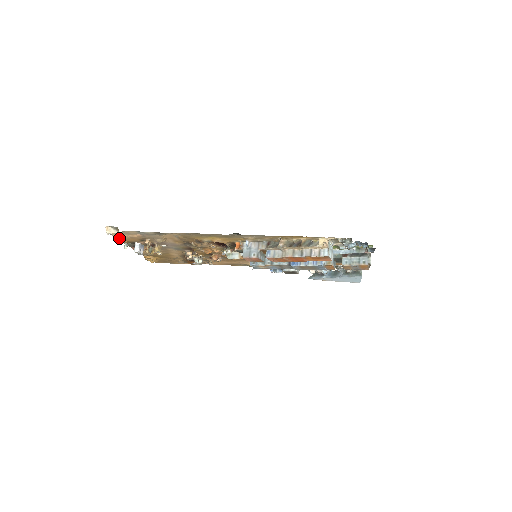
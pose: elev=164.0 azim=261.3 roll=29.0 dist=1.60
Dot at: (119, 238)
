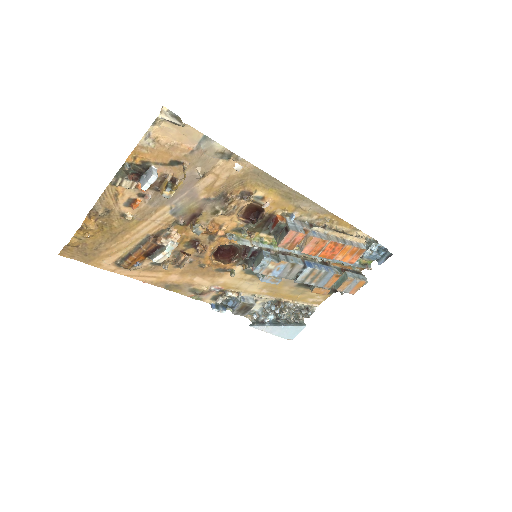
Dot at: (145, 142)
